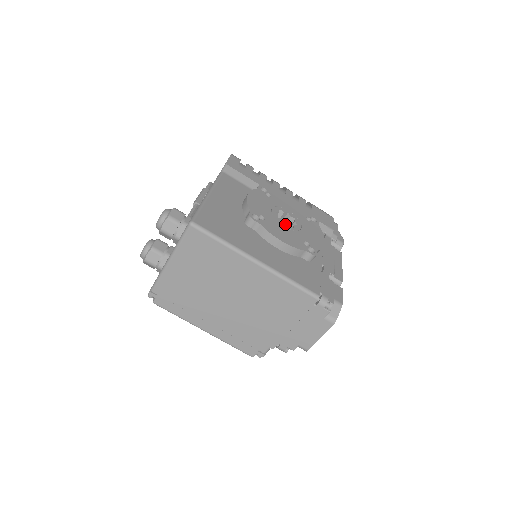
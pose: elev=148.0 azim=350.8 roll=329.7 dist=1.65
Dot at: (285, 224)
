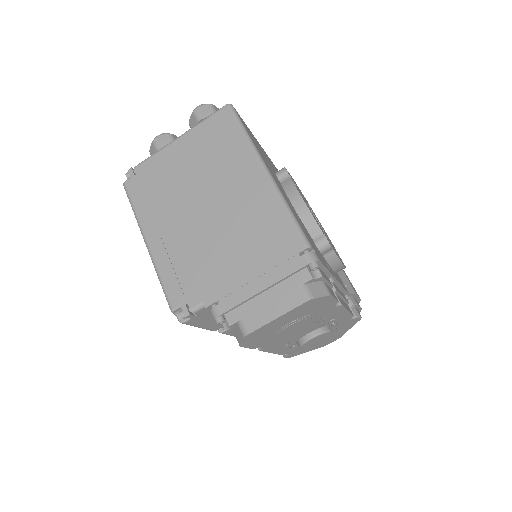
Dot at: occluded
